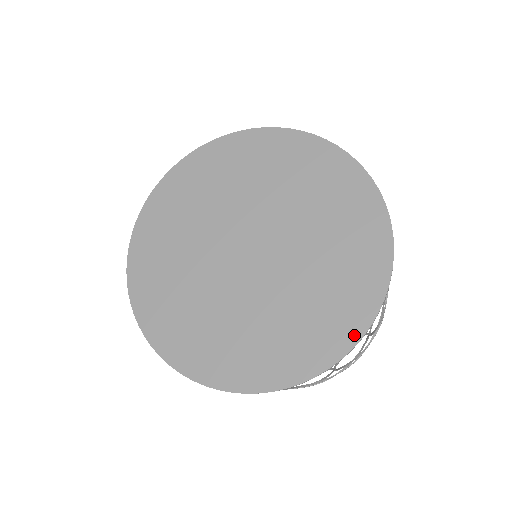
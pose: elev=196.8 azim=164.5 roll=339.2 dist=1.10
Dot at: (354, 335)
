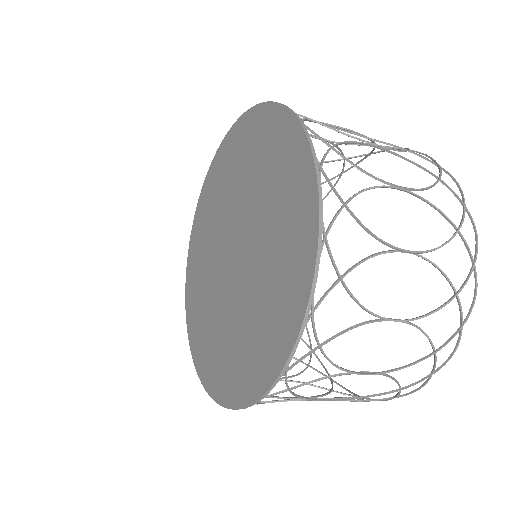
Dot at: (293, 330)
